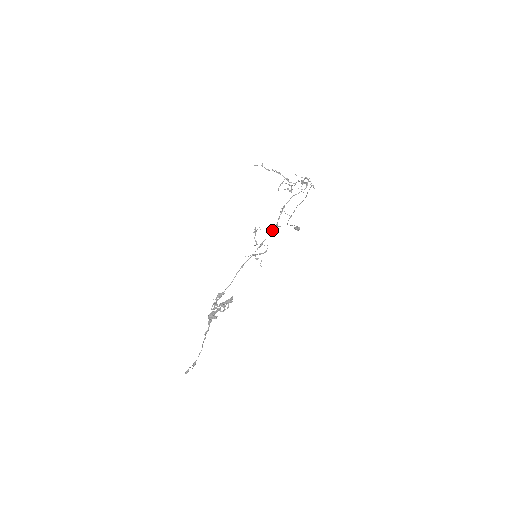
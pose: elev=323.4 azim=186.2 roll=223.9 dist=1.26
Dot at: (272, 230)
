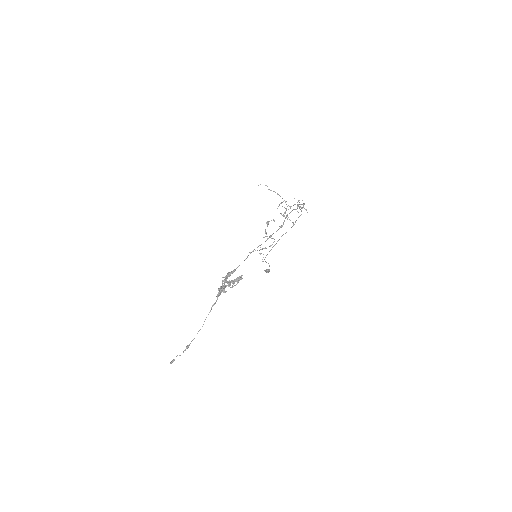
Dot at: (279, 228)
